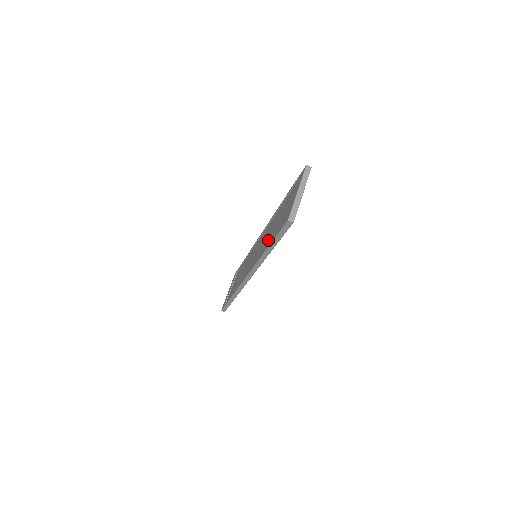
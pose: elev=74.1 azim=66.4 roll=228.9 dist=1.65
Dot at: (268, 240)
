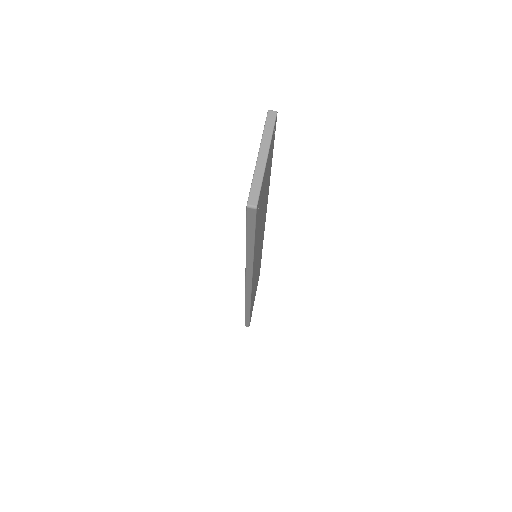
Dot at: occluded
